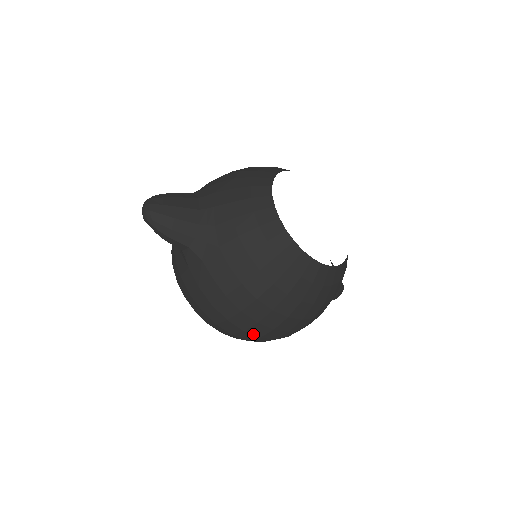
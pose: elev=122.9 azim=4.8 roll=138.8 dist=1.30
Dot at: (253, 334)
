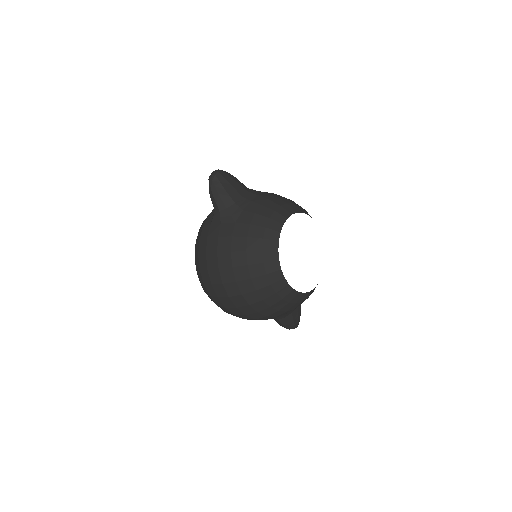
Dot at: (215, 291)
